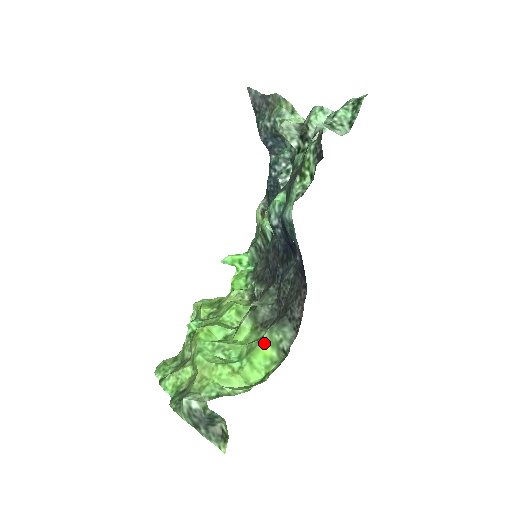
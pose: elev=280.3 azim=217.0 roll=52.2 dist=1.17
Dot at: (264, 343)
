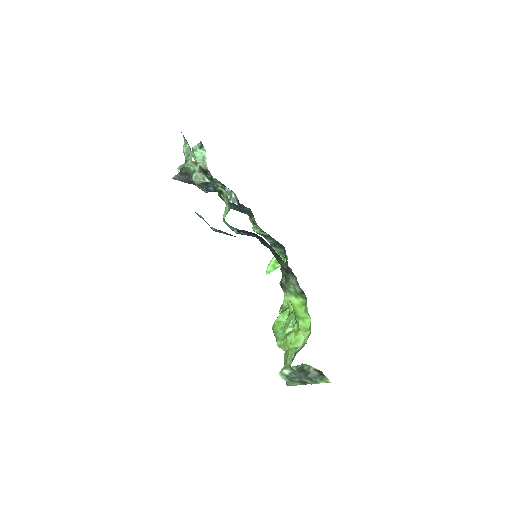
Dot at: (292, 300)
